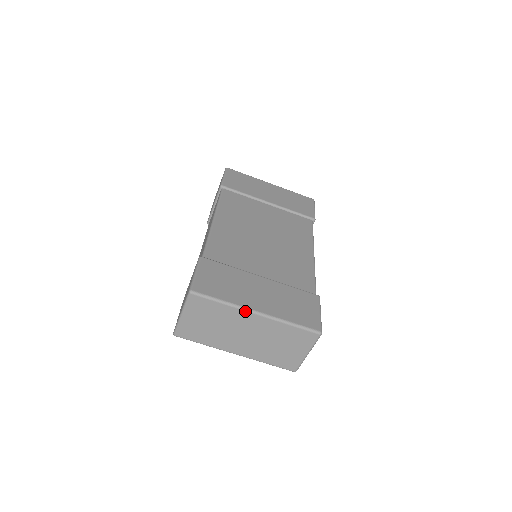
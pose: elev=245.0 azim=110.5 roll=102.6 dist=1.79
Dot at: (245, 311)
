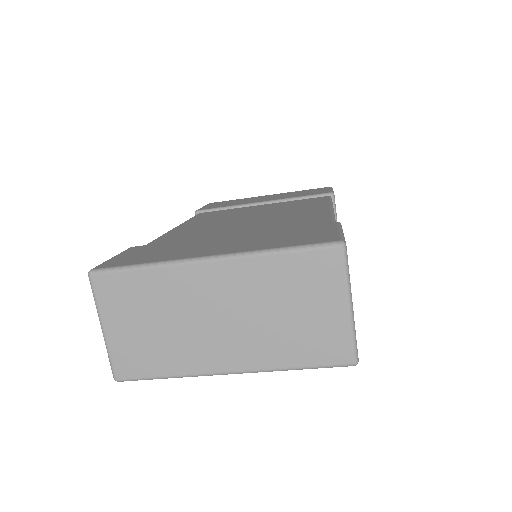
Dot at: (187, 264)
